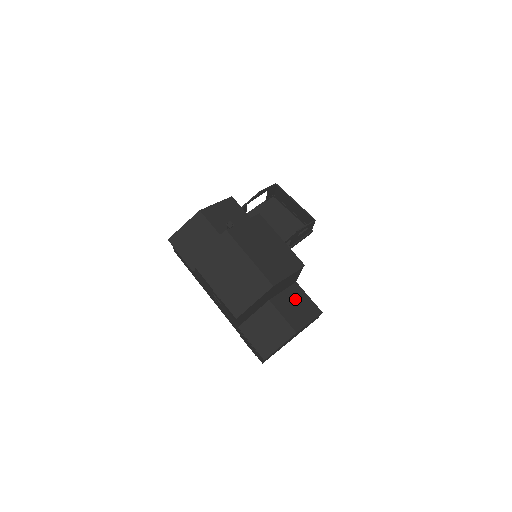
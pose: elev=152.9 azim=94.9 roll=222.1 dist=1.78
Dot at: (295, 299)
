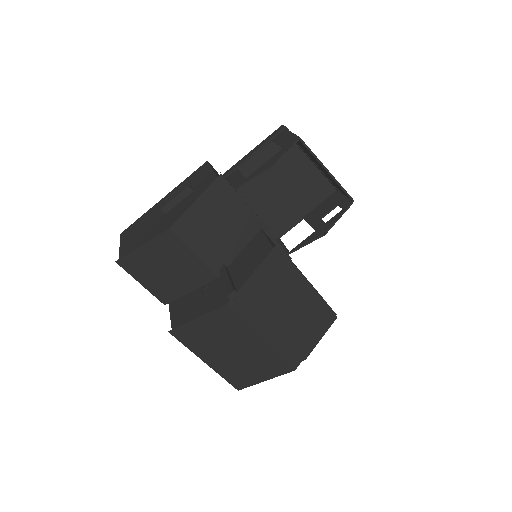
Dot at: occluded
